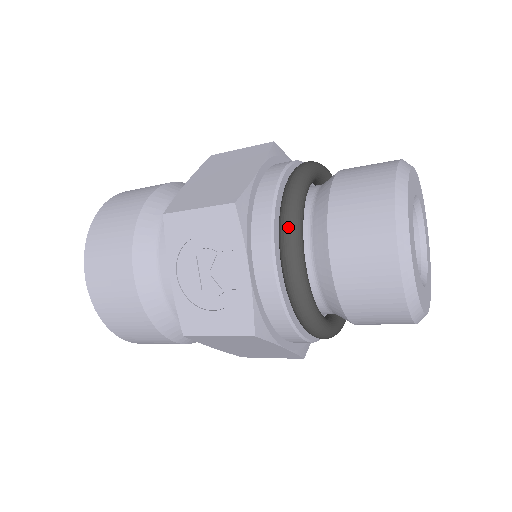
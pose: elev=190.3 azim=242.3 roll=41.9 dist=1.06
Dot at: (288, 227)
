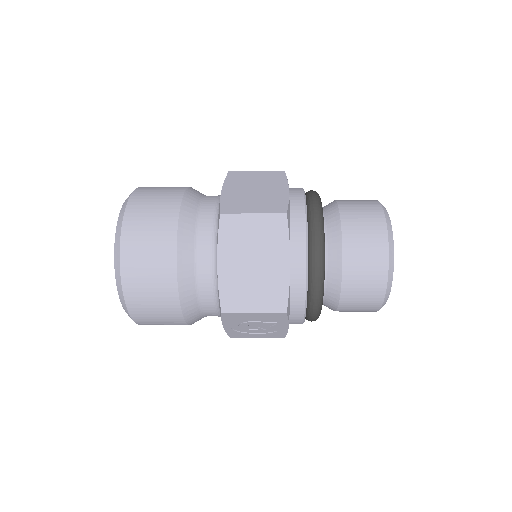
Dot at: (316, 307)
